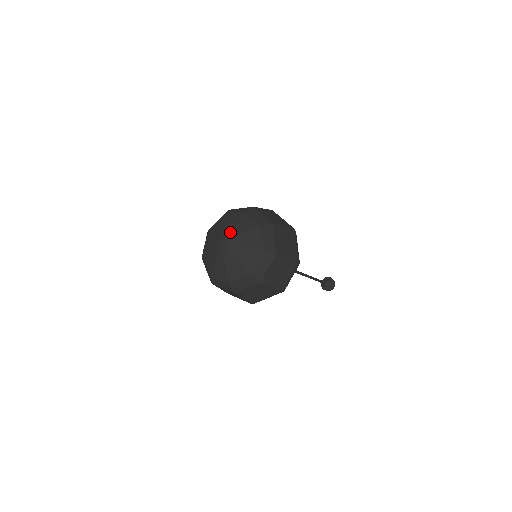
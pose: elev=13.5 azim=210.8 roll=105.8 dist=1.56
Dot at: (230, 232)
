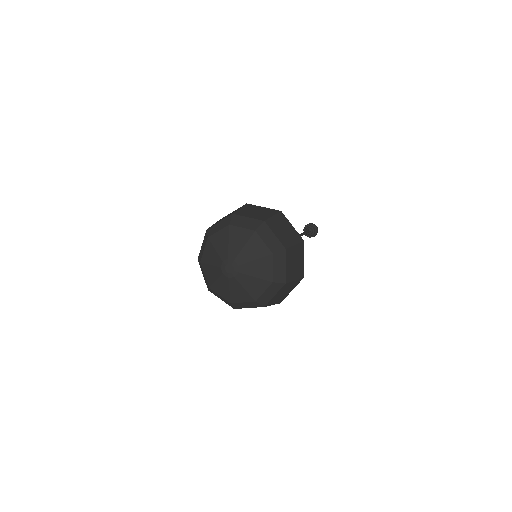
Dot at: (229, 254)
